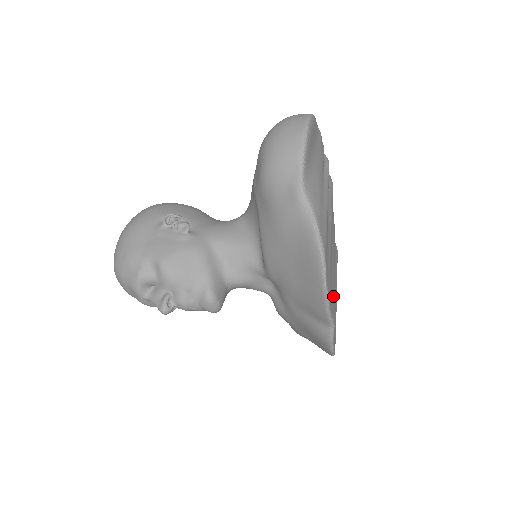
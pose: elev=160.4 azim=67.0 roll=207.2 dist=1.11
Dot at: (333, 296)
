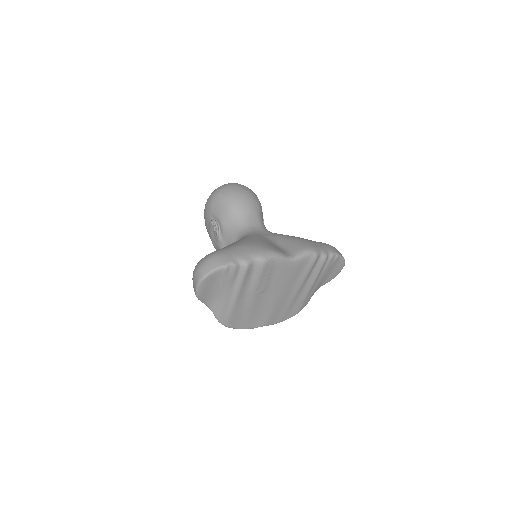
Dot at: (264, 316)
